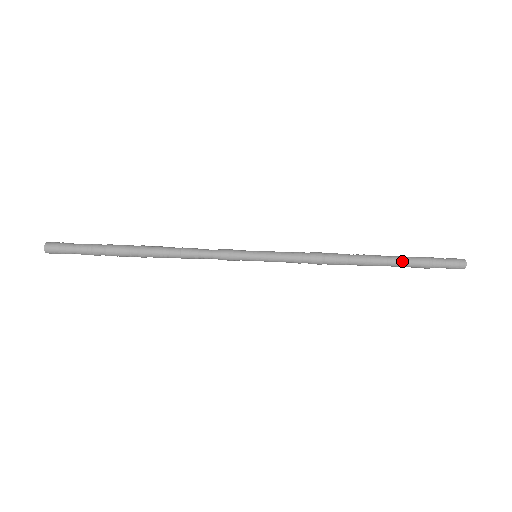
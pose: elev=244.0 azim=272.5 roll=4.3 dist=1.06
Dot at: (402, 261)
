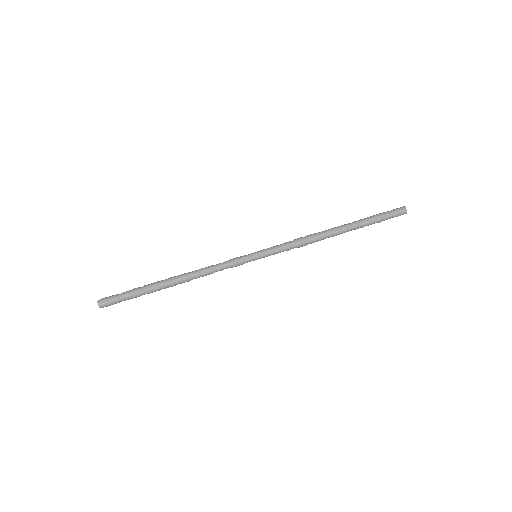
Dot at: (360, 221)
